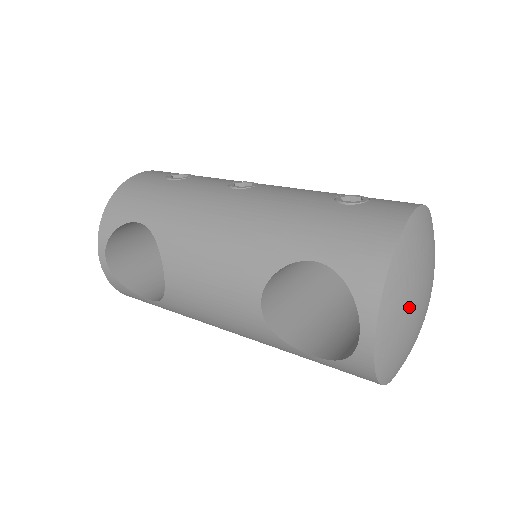
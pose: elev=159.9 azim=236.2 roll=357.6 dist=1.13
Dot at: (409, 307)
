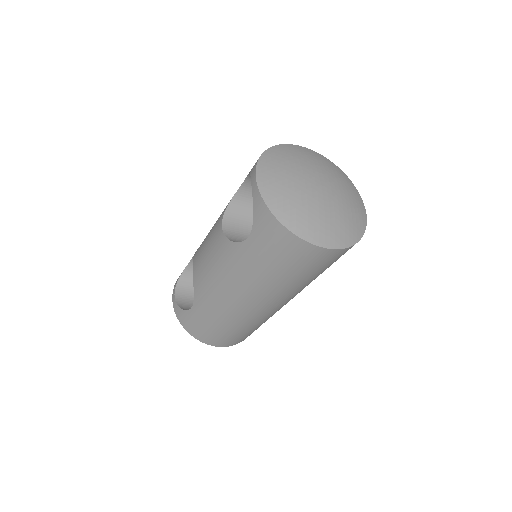
Dot at: (290, 173)
